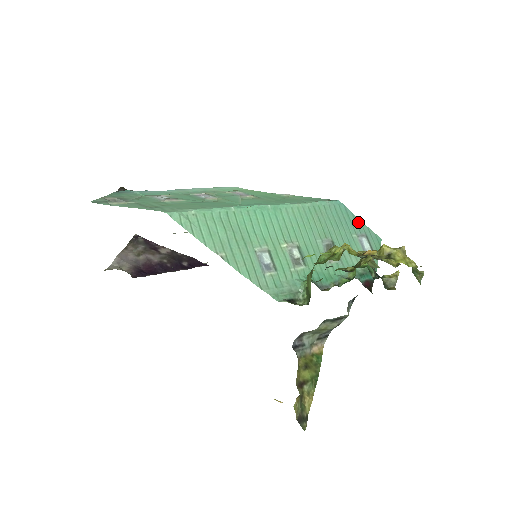
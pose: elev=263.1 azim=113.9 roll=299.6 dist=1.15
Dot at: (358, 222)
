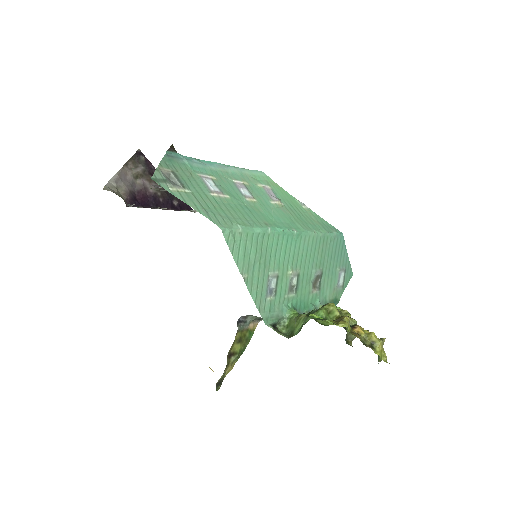
Dot at: (346, 256)
